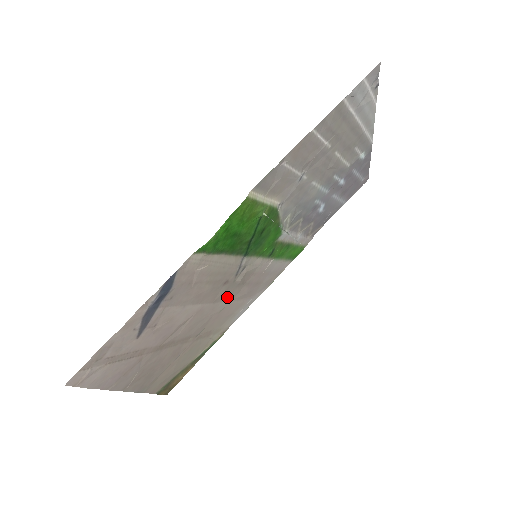
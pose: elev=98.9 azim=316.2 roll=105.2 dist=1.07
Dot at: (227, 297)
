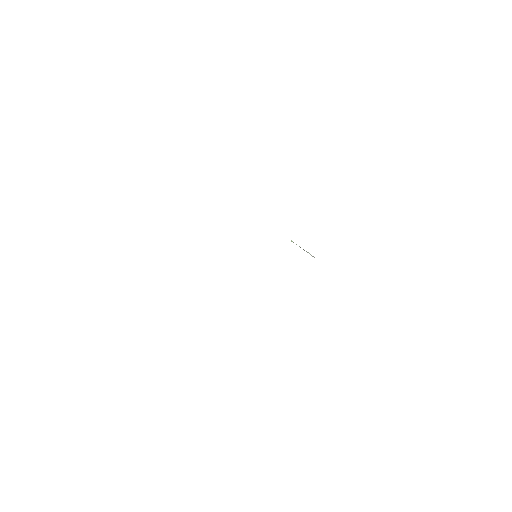
Dot at: occluded
